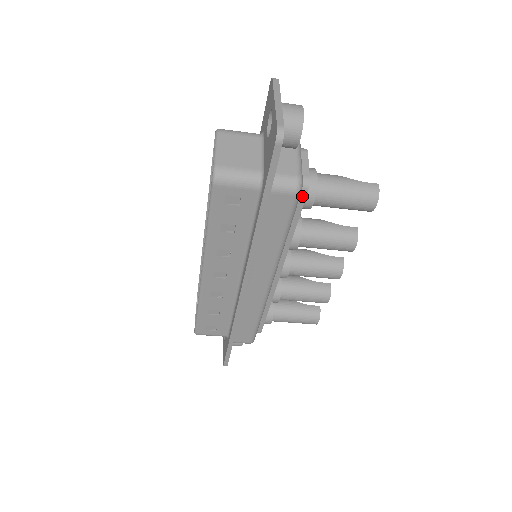
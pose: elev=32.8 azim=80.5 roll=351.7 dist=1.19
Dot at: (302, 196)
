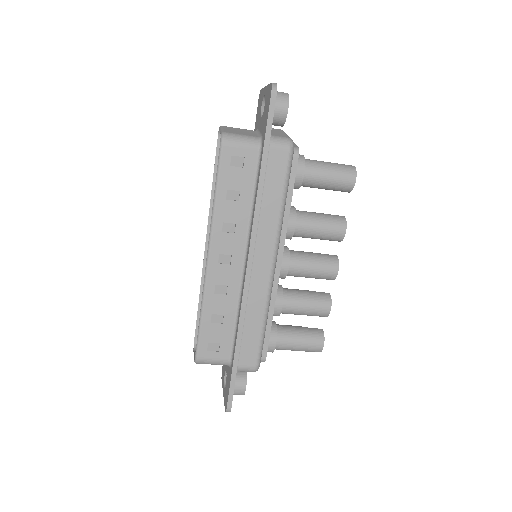
Dot at: (294, 162)
